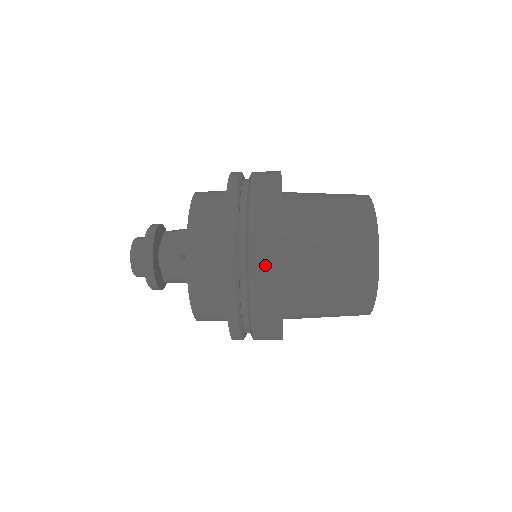
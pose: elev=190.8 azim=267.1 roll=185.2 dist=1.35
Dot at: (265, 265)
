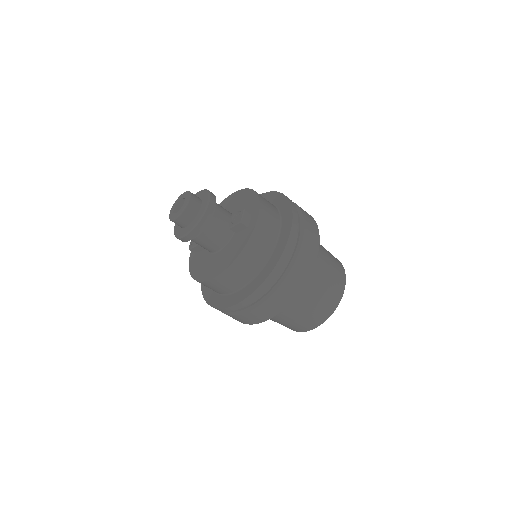
Dot at: (305, 263)
